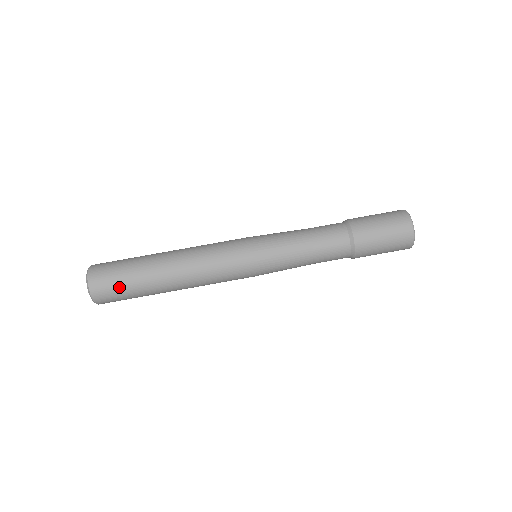
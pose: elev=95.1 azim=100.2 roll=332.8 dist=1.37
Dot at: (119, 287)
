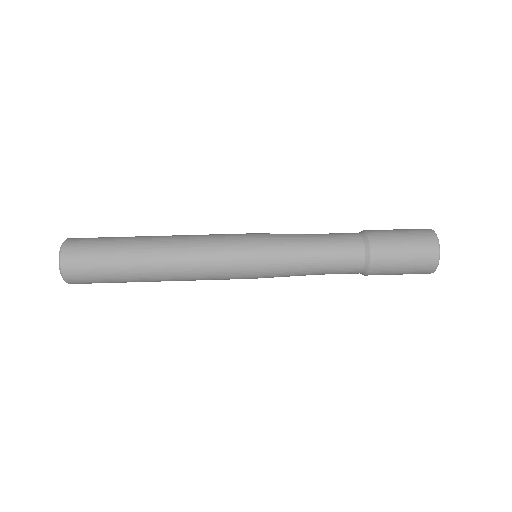
Dot at: (94, 256)
